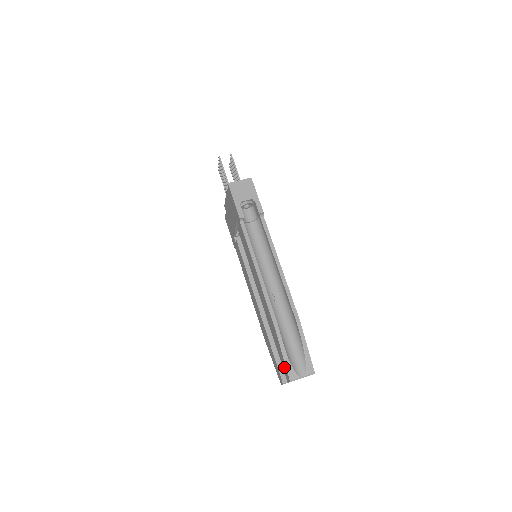
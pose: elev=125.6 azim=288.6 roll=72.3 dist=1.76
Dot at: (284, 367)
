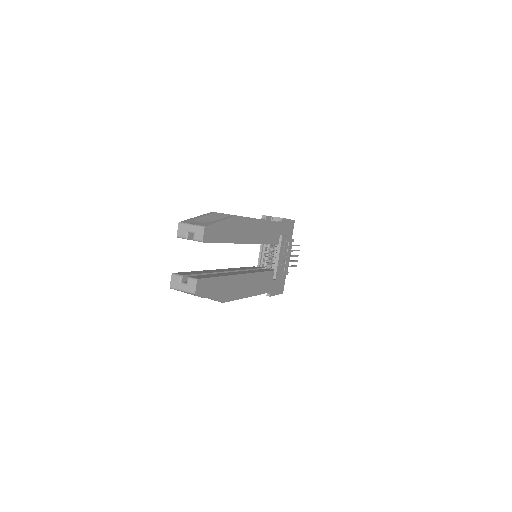
Dot at: occluded
